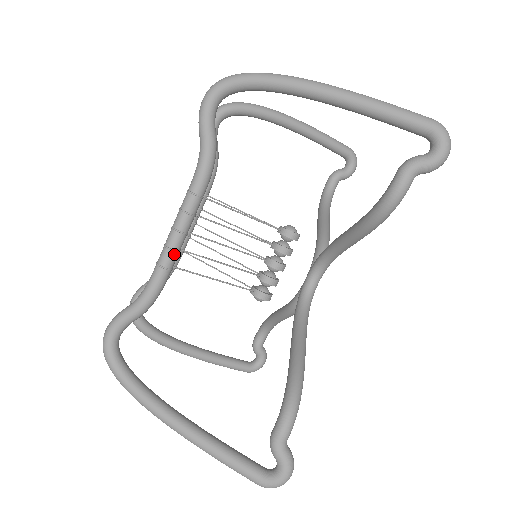
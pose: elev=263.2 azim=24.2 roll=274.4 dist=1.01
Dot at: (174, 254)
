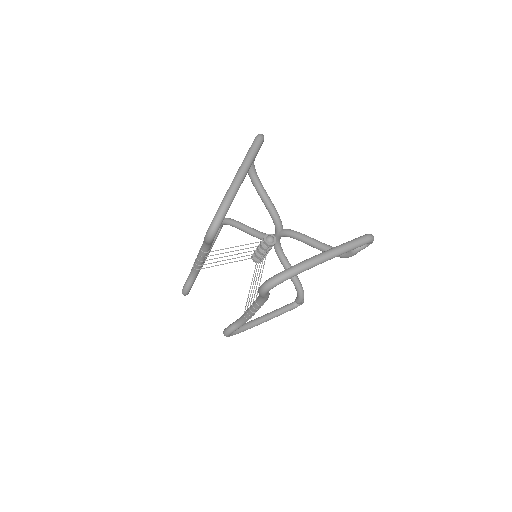
Dot at: occluded
